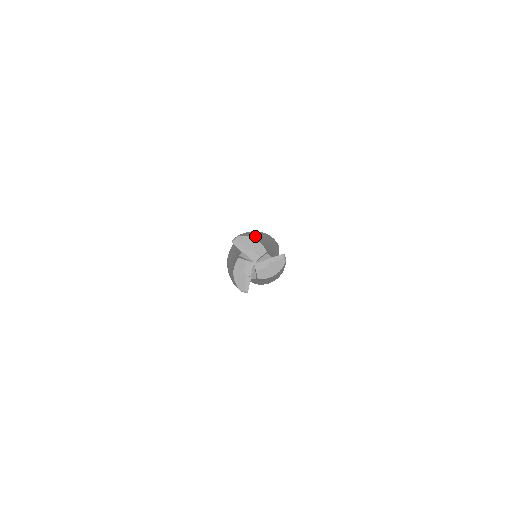
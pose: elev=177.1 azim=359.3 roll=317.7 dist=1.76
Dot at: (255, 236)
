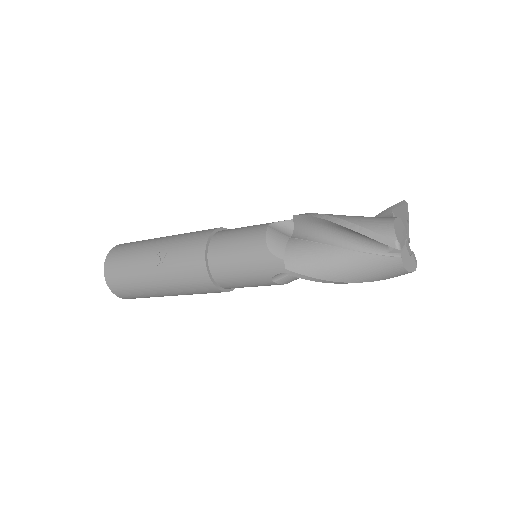
Dot at: occluded
